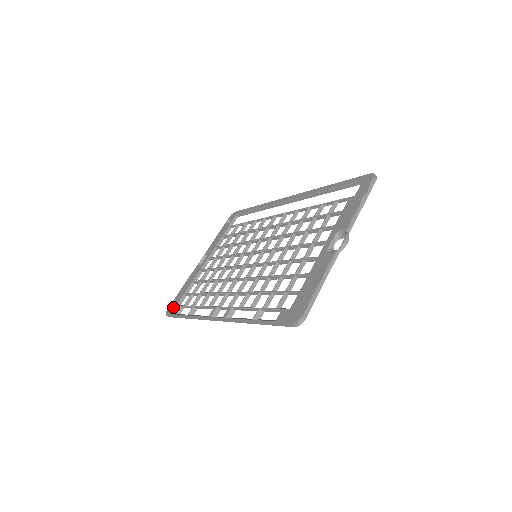
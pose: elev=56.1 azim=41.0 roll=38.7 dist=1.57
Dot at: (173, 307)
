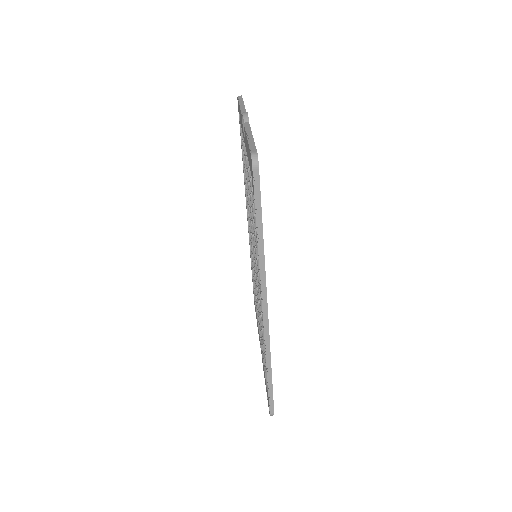
Dot at: occluded
